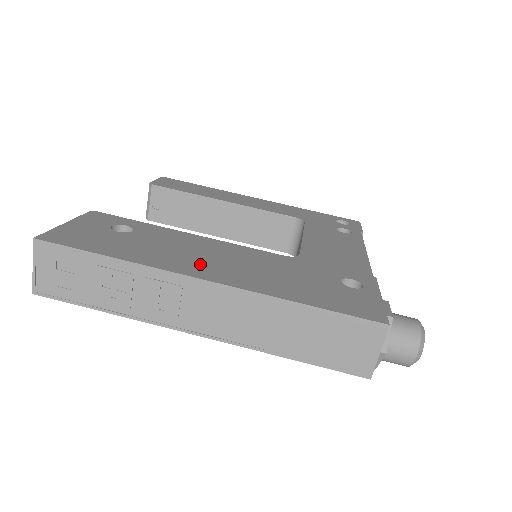
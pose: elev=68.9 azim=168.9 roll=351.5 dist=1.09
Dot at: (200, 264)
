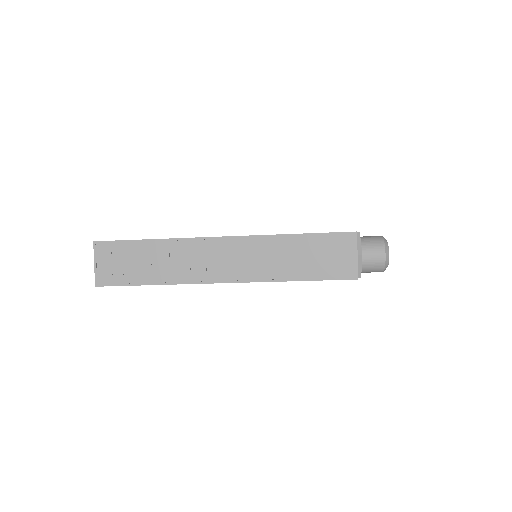
Dot at: occluded
